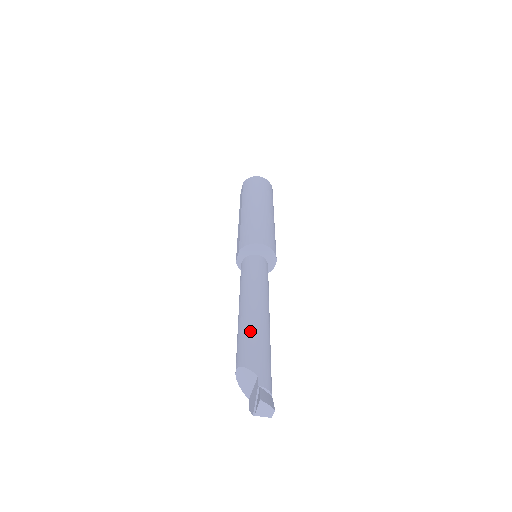
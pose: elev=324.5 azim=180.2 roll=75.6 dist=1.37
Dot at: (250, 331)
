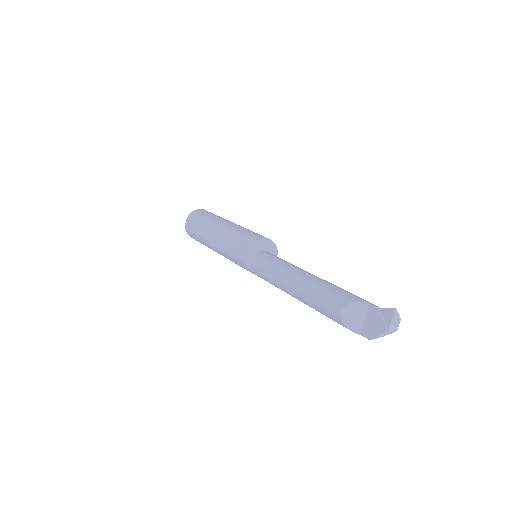
Dot at: (325, 285)
